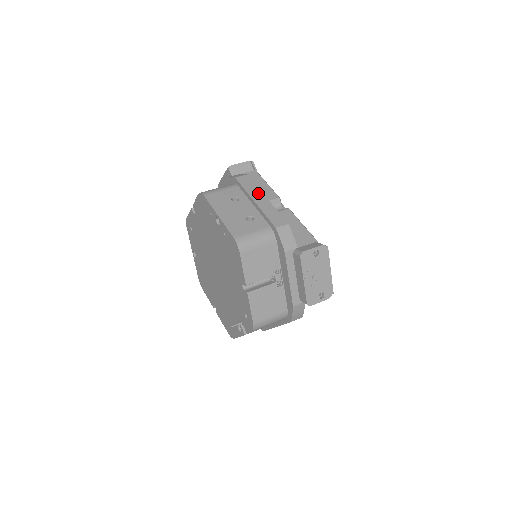
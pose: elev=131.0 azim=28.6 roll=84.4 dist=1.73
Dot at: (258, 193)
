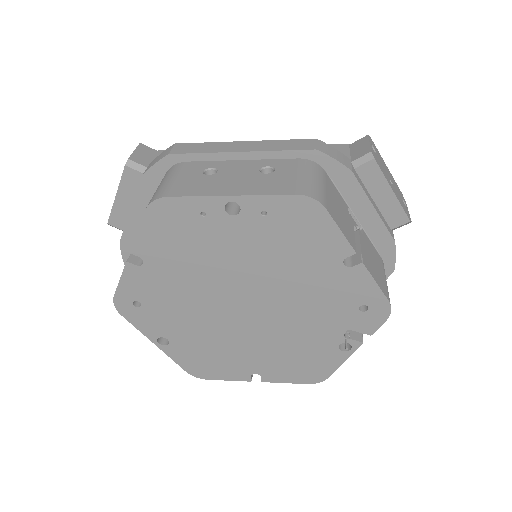
Dot at: (226, 145)
